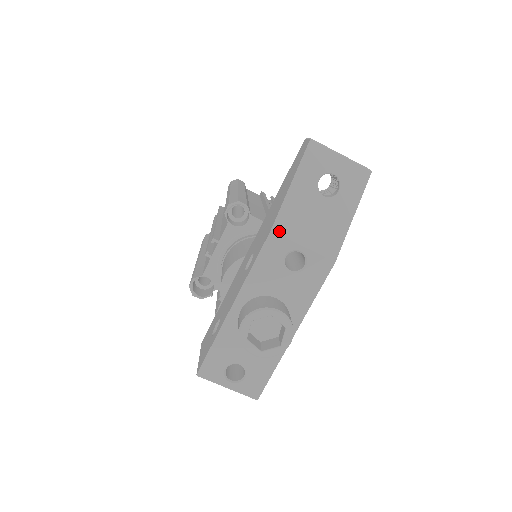
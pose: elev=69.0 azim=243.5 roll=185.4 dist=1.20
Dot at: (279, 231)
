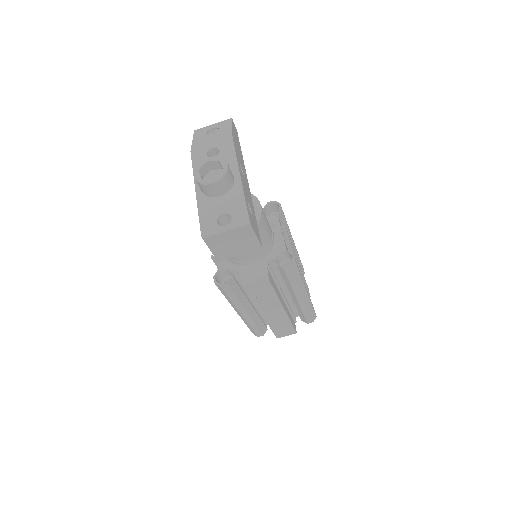
Dot at: (195, 149)
